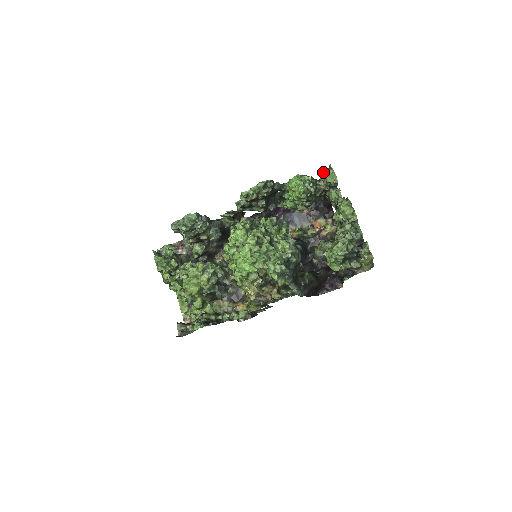
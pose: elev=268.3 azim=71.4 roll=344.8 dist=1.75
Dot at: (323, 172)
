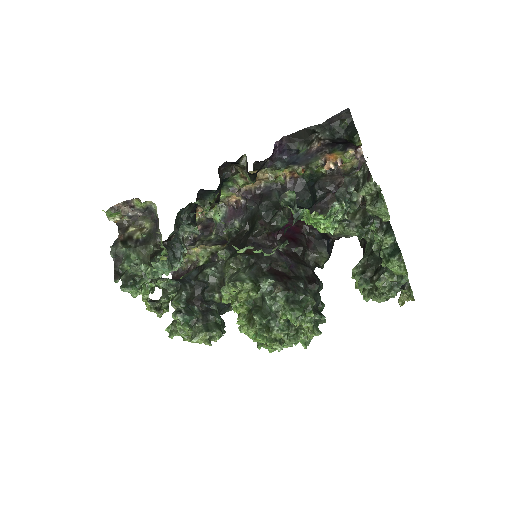
Dot at: (365, 186)
